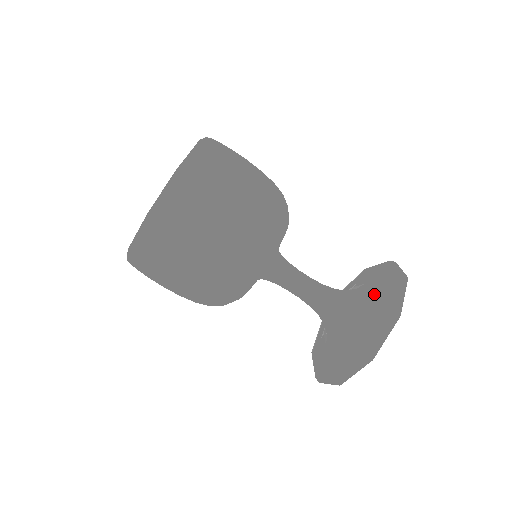
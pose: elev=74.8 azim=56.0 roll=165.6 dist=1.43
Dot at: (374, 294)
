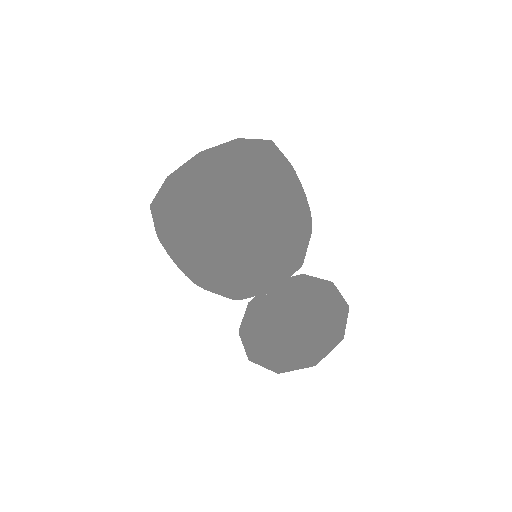
Dot at: (322, 310)
